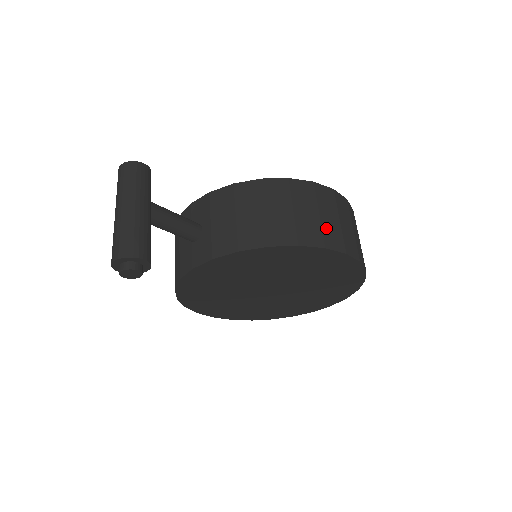
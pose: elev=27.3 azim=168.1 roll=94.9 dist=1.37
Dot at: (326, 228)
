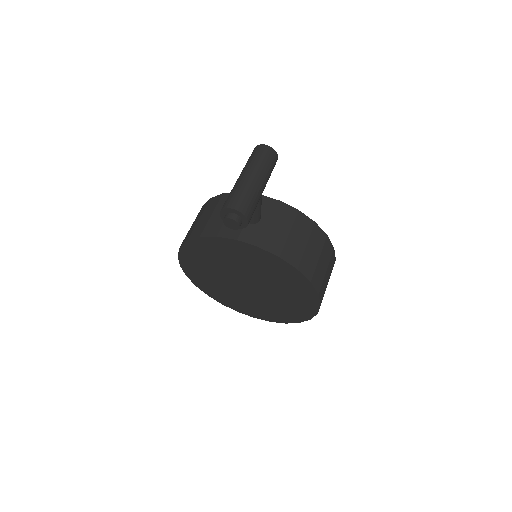
Dot at: (324, 282)
